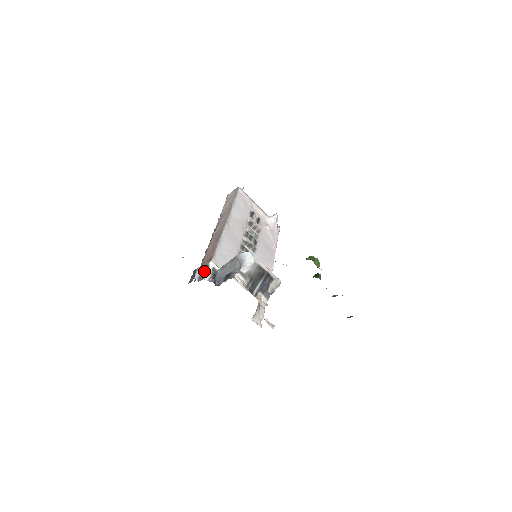
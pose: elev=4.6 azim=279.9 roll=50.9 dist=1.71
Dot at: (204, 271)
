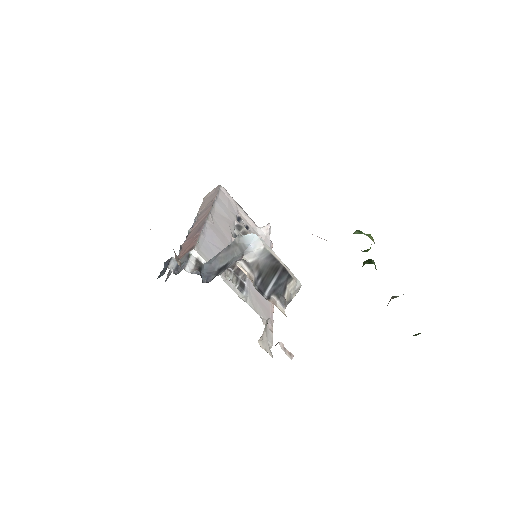
Dot at: (183, 262)
